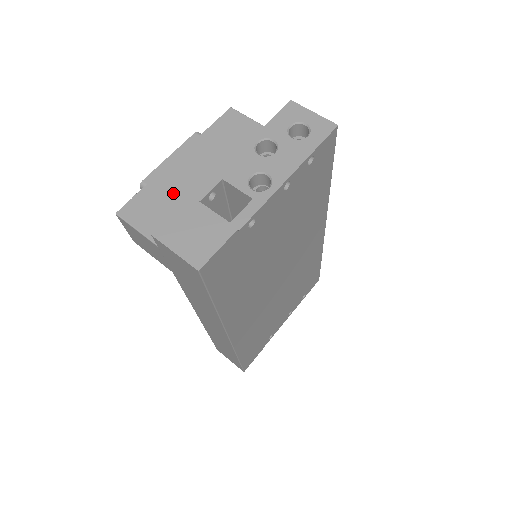
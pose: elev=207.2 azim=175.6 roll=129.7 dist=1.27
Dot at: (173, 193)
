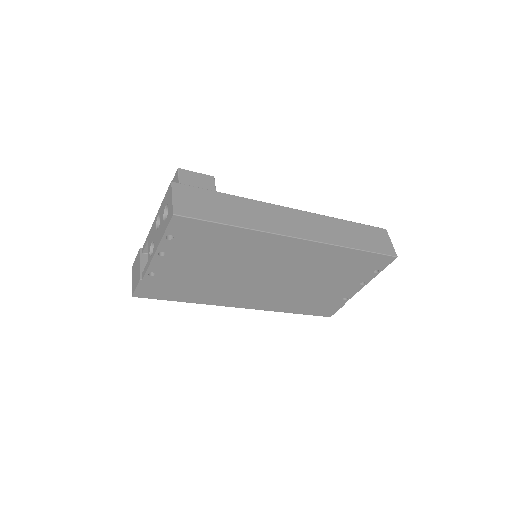
Dot at: occluded
